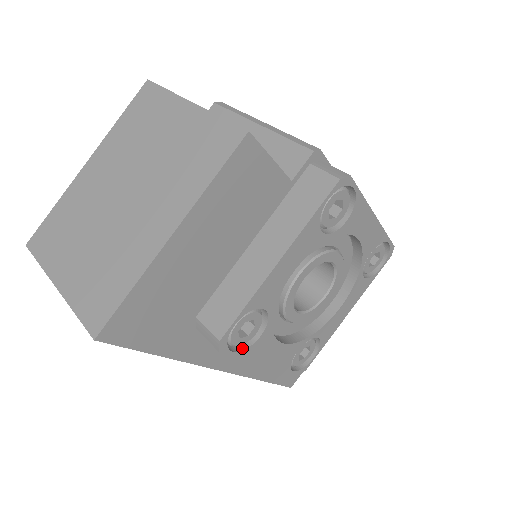
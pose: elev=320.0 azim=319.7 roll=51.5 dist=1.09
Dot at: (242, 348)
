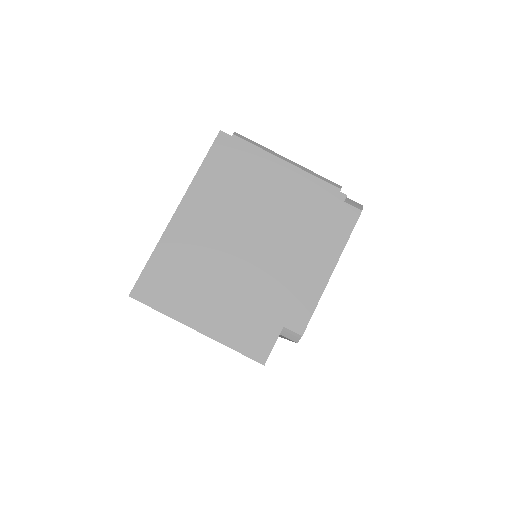
Dot at: occluded
